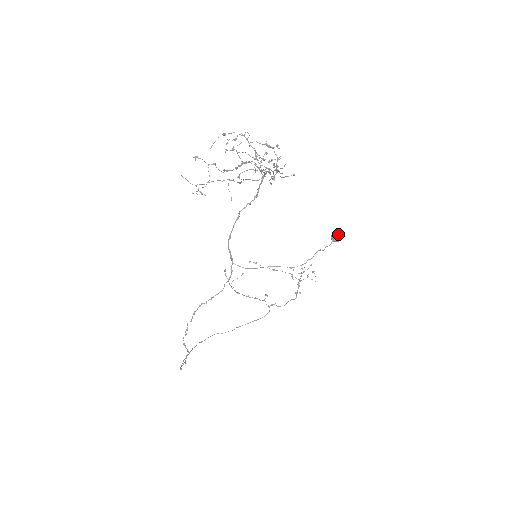
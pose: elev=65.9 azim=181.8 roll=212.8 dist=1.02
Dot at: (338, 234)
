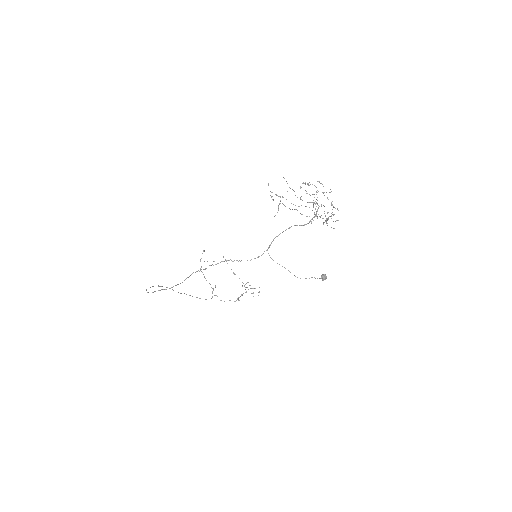
Dot at: (326, 276)
